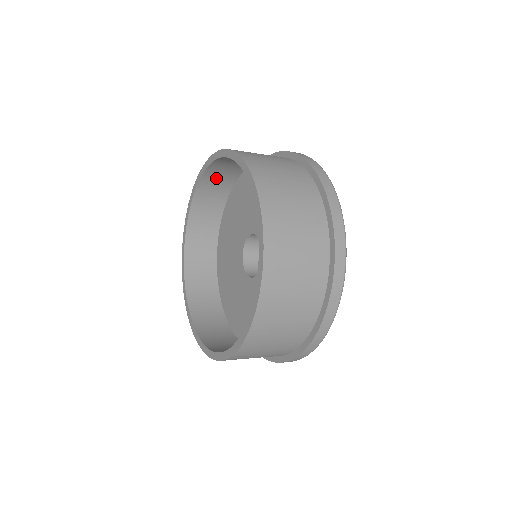
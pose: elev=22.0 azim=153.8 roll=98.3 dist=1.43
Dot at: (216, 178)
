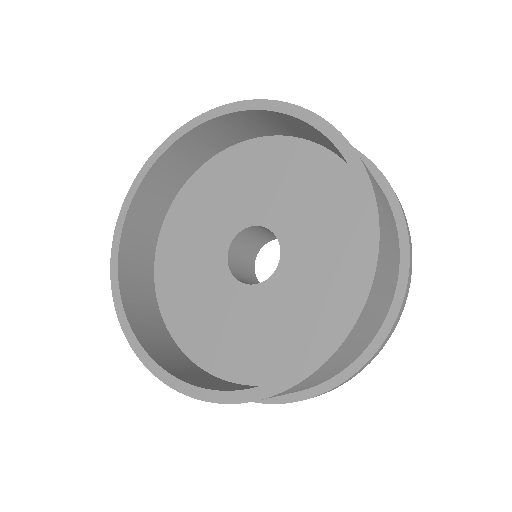
Dot at: (225, 128)
